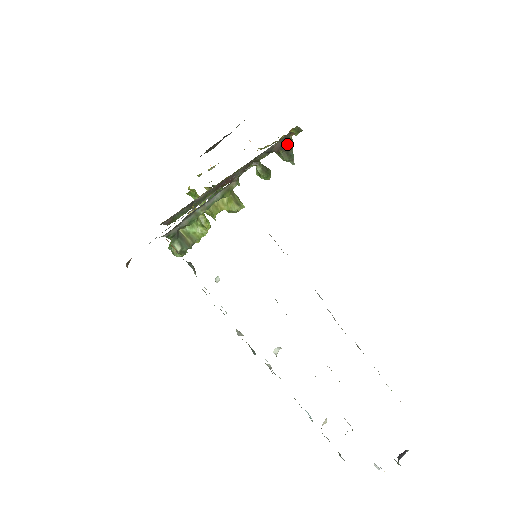
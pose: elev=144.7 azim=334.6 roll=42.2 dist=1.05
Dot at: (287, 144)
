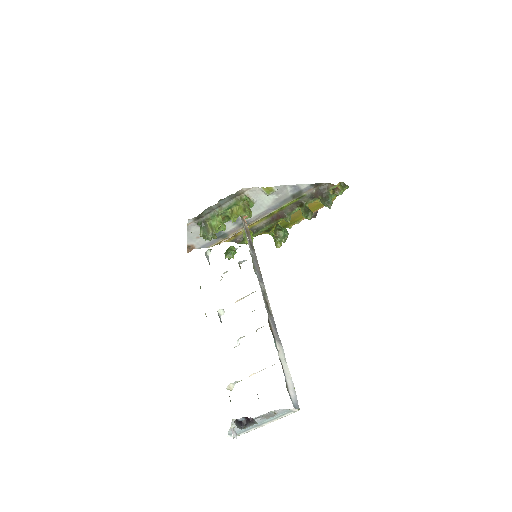
Dot at: (326, 192)
